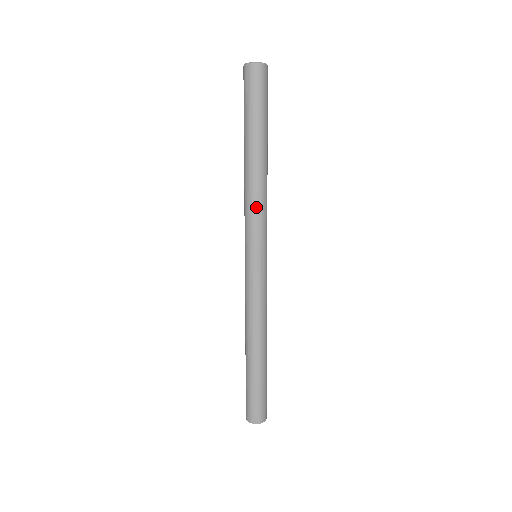
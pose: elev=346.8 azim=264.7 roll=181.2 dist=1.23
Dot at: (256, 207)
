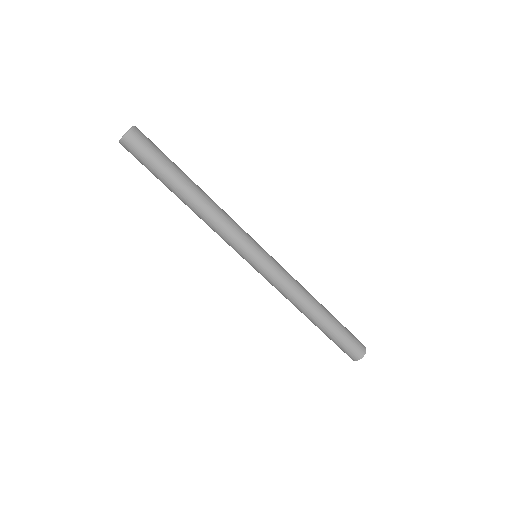
Dot at: (226, 225)
